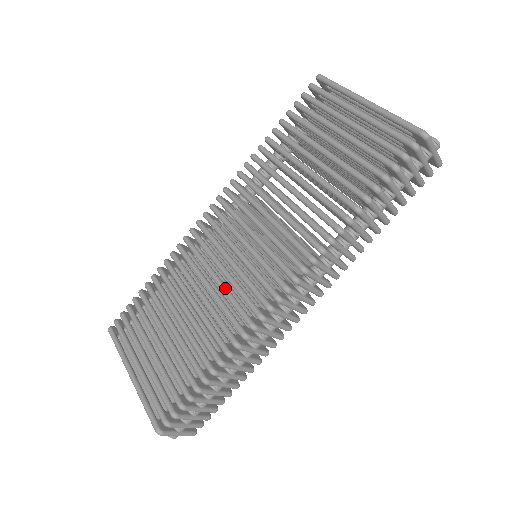
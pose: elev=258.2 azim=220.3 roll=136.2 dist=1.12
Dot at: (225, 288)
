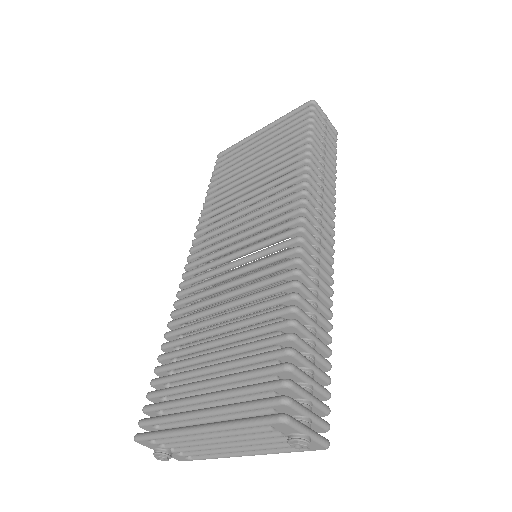
Dot at: occluded
